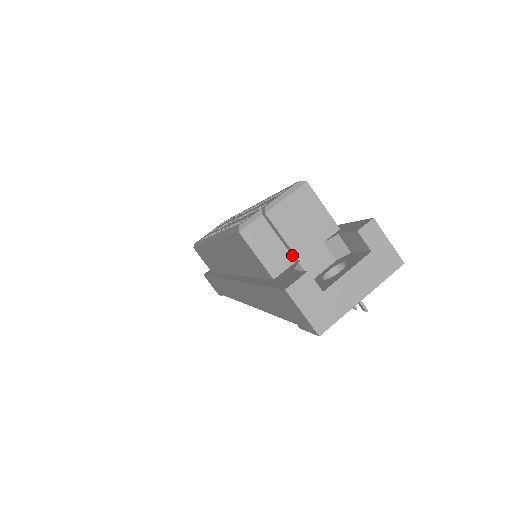
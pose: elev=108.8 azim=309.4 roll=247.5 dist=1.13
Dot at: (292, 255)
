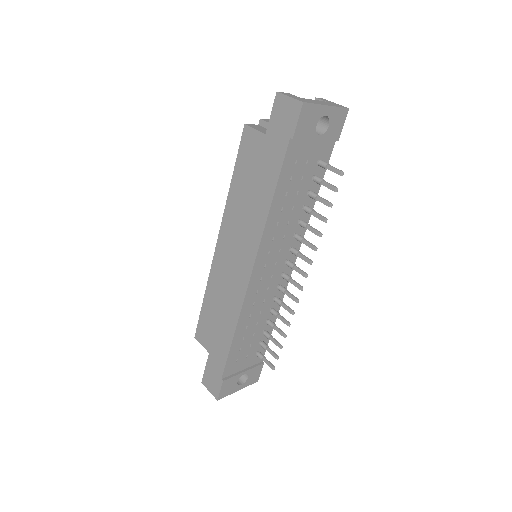
Dot at: occluded
